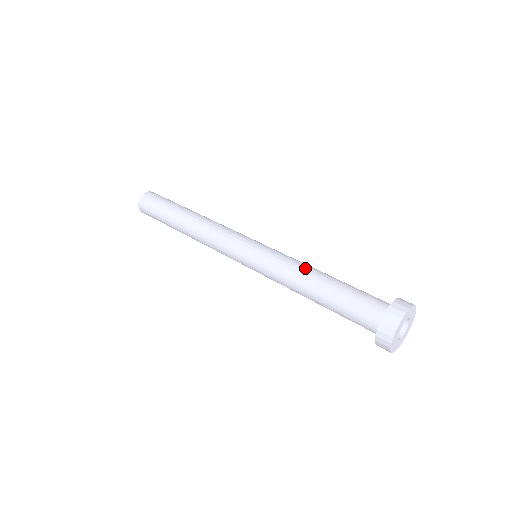
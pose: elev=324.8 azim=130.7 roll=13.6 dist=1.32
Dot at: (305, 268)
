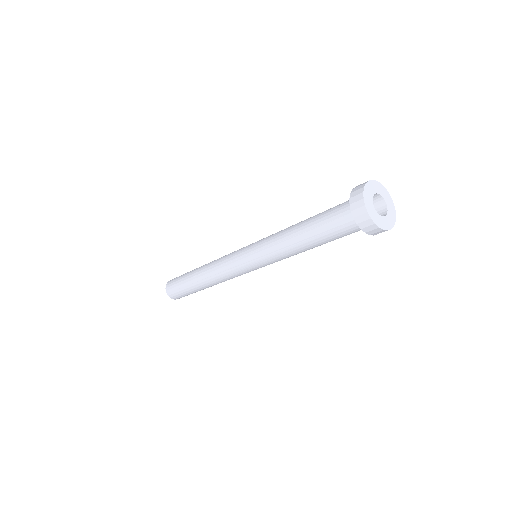
Dot at: occluded
